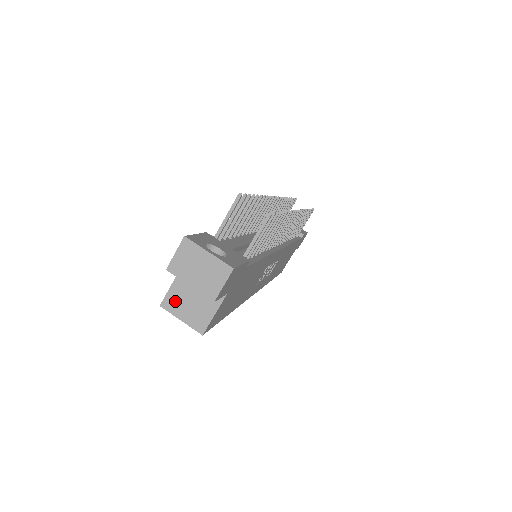
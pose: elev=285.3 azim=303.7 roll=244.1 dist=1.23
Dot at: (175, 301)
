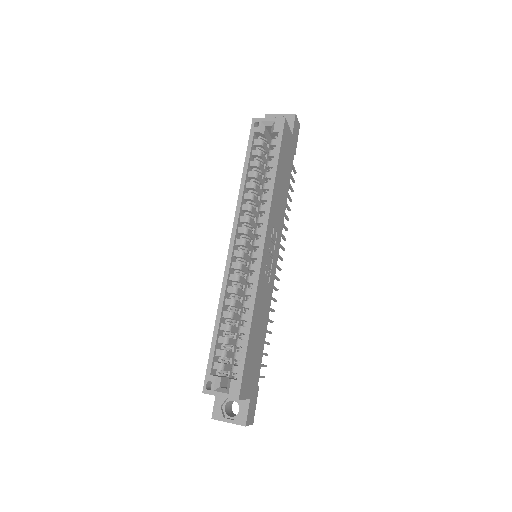
Dot at: occluded
